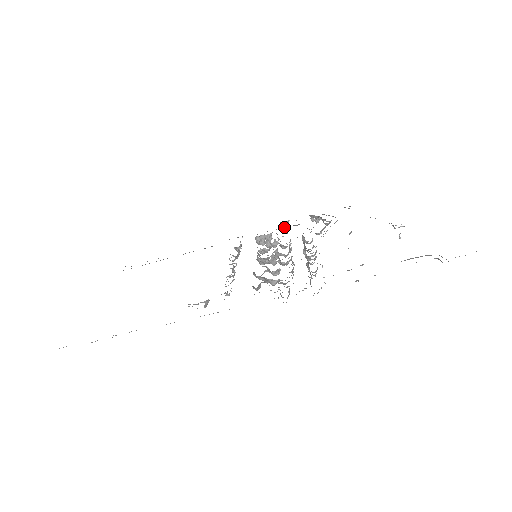
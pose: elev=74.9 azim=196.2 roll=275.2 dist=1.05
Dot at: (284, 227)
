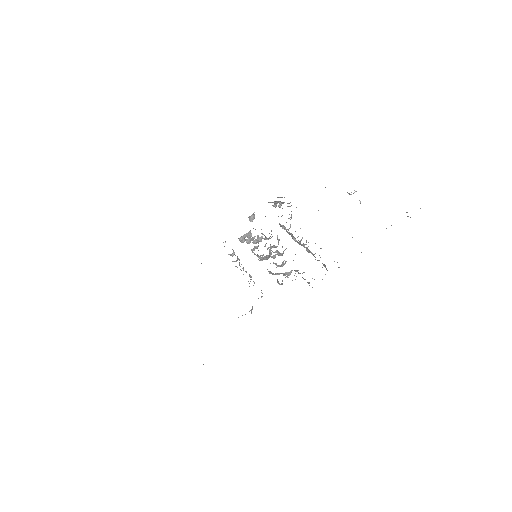
Dot at: (252, 220)
